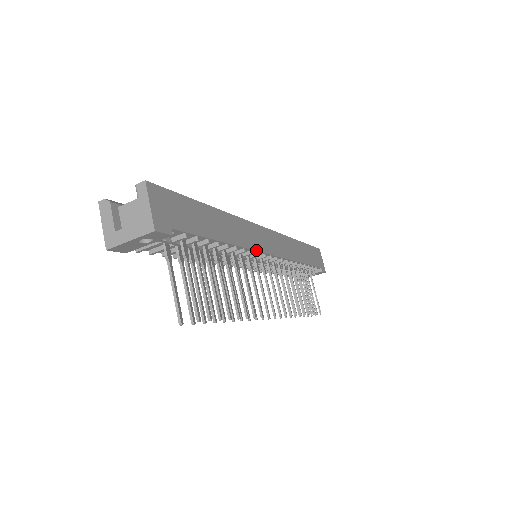
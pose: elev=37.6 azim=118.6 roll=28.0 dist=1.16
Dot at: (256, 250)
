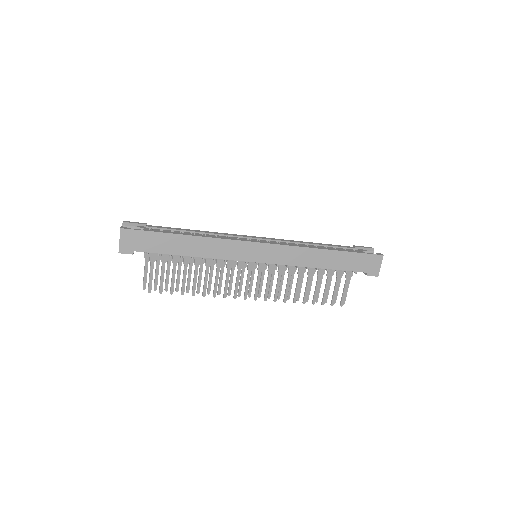
Dot at: occluded
